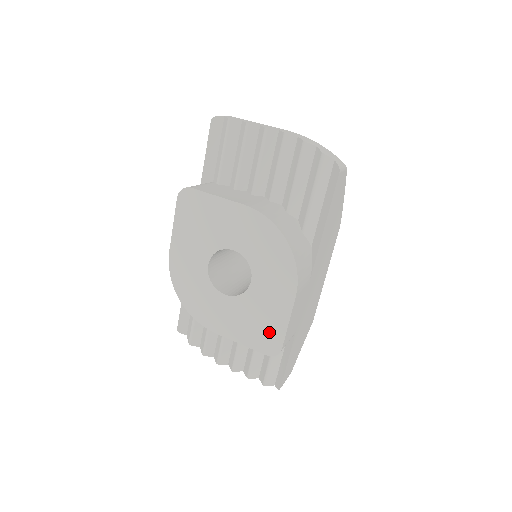
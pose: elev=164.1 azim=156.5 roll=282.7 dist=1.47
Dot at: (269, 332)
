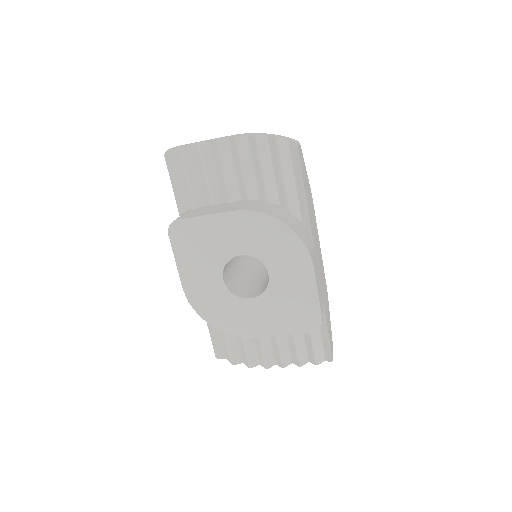
Dot at: (304, 311)
